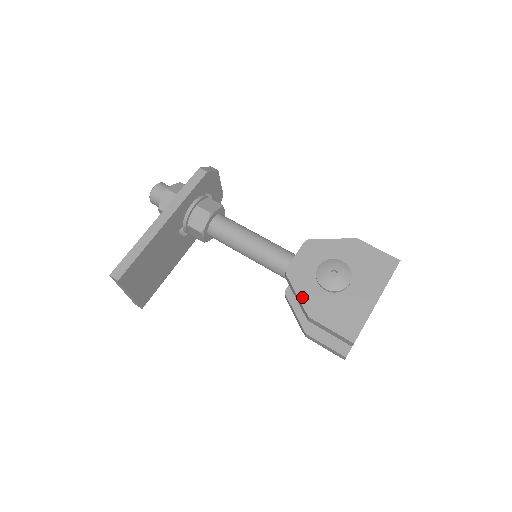
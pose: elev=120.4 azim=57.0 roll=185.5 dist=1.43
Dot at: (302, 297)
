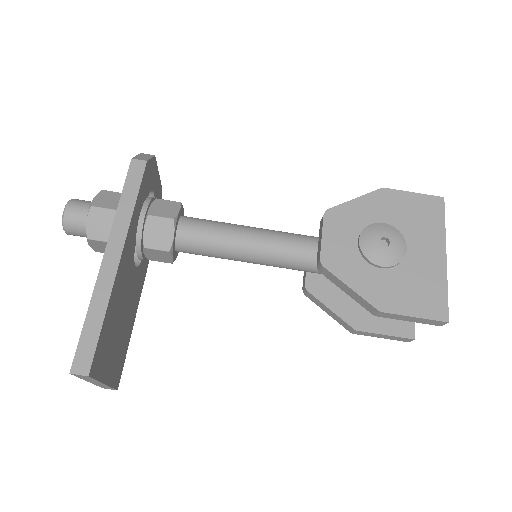
Dot at: (359, 289)
